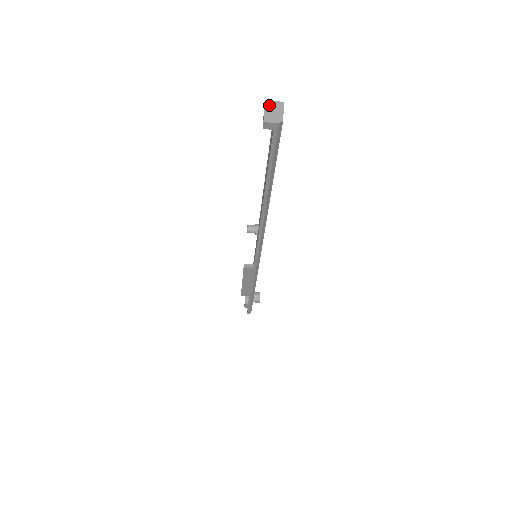
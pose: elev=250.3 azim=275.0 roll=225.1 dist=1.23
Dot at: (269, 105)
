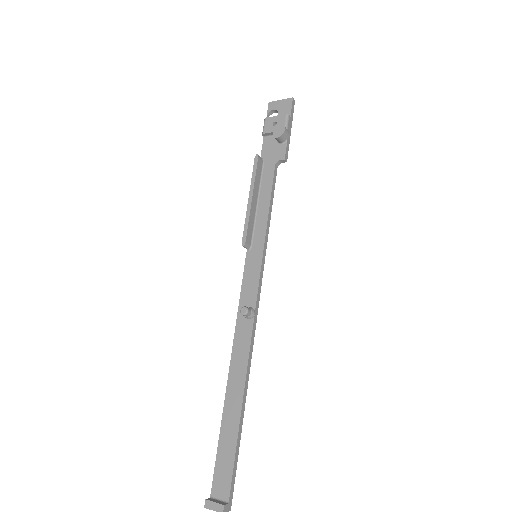
Dot at: out of frame
